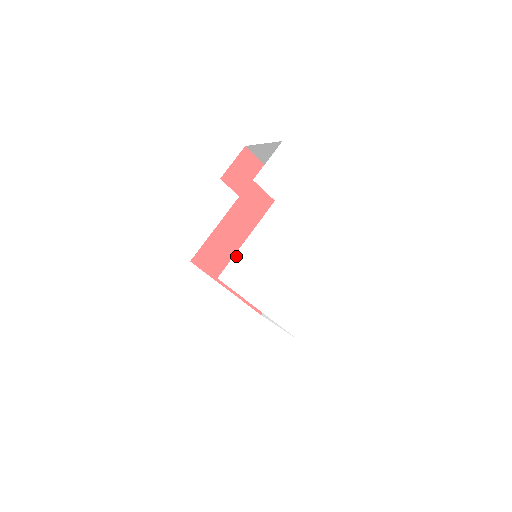
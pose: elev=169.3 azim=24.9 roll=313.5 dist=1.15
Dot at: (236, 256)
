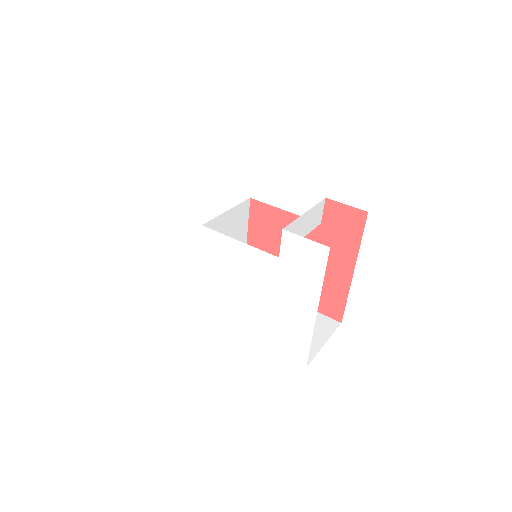
Dot at: (223, 236)
